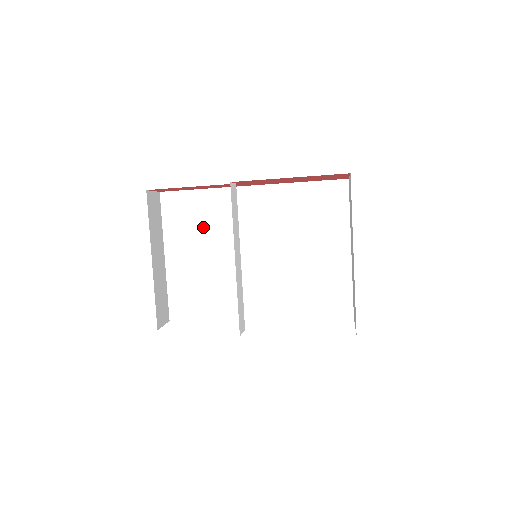
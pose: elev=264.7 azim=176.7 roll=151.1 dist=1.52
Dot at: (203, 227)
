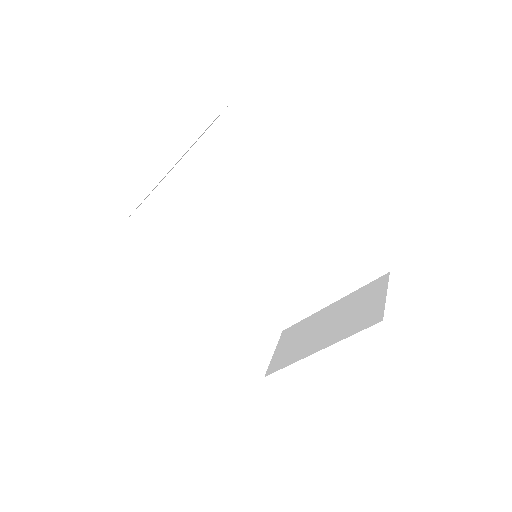
Dot at: (240, 174)
